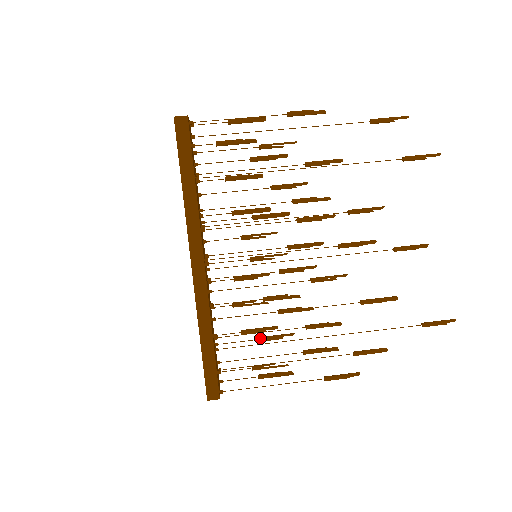
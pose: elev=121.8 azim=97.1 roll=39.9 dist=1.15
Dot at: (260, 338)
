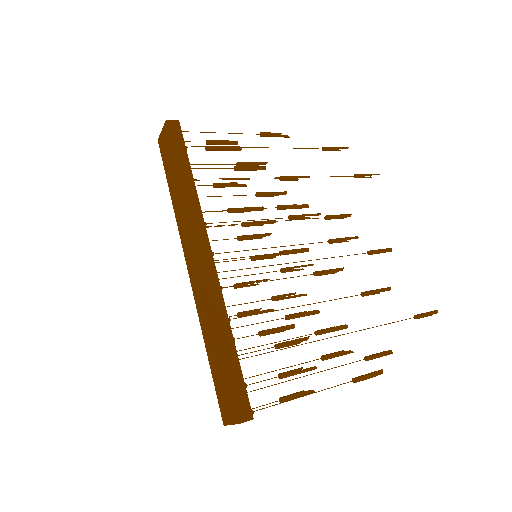
Dot at: (277, 344)
